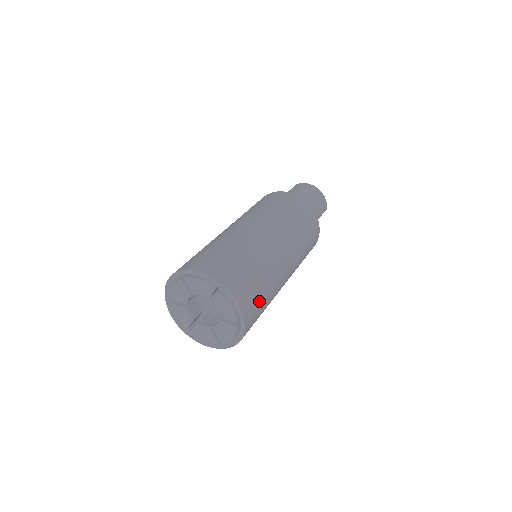
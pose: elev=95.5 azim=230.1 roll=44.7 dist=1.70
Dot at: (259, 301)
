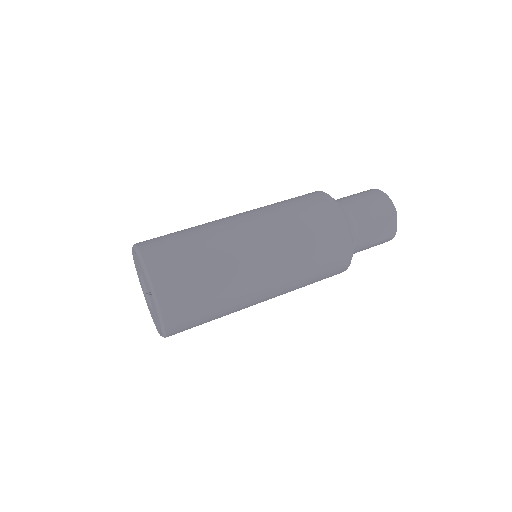
Dot at: (185, 272)
